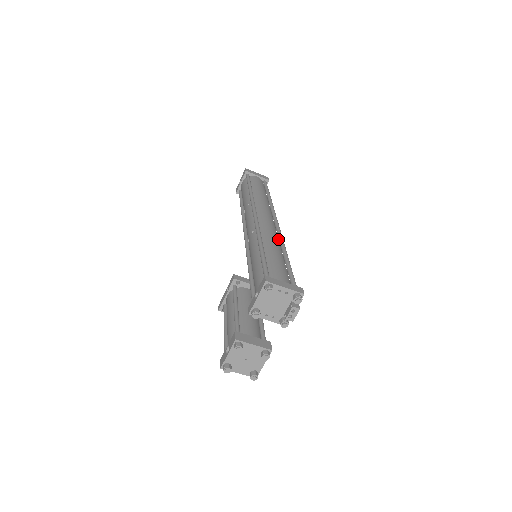
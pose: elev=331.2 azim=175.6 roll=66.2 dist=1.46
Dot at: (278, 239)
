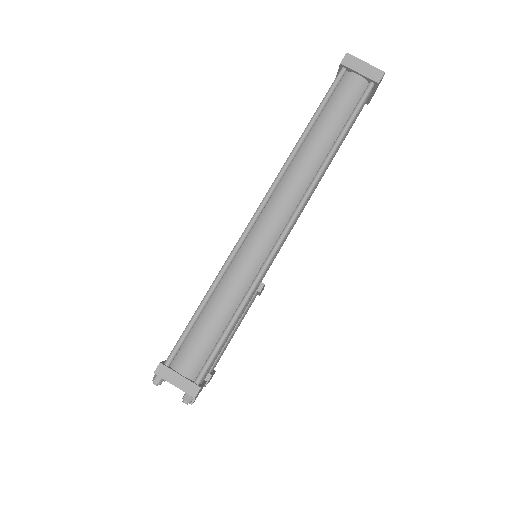
Dot at: (261, 267)
